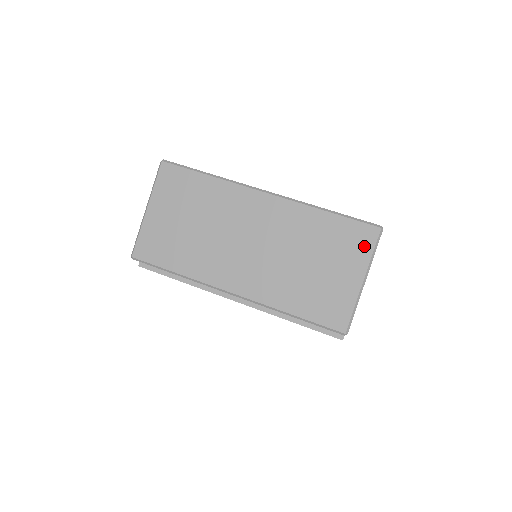
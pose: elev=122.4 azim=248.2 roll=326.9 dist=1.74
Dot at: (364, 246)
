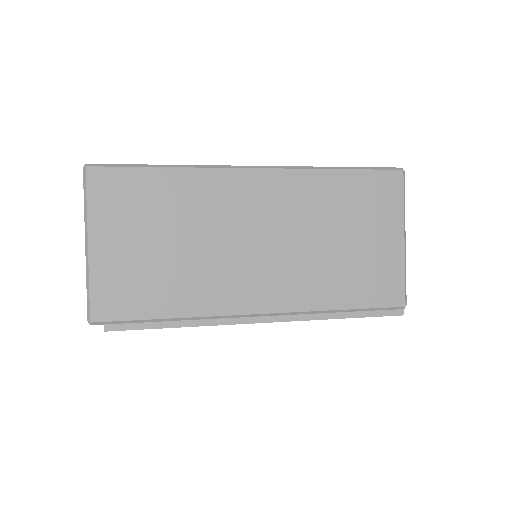
Dot at: (392, 197)
